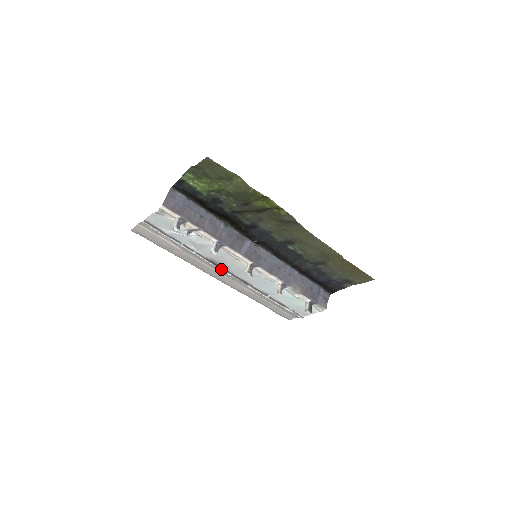
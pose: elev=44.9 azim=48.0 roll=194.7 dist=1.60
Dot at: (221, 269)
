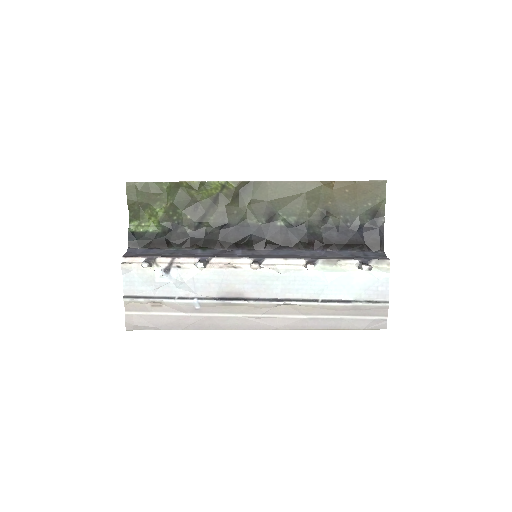
Dot at: (238, 301)
